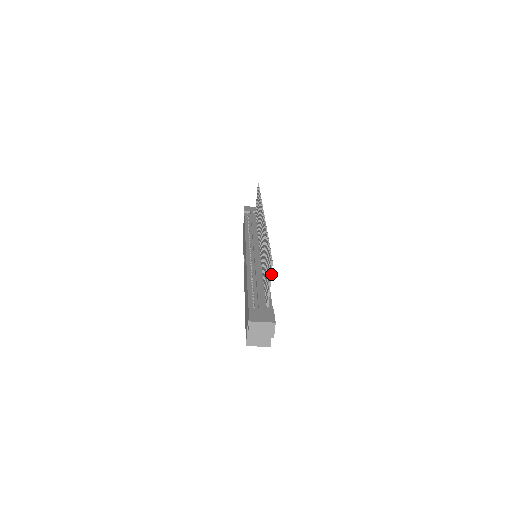
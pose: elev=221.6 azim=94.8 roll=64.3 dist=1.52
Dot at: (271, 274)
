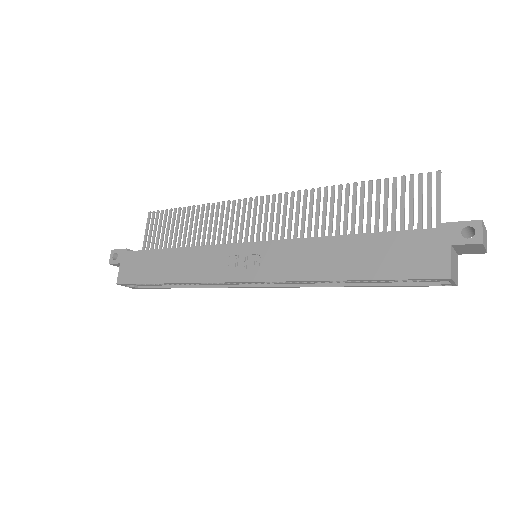
Dot at: occluded
